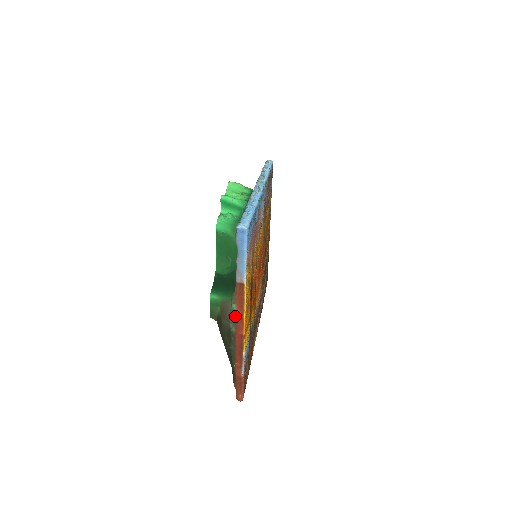
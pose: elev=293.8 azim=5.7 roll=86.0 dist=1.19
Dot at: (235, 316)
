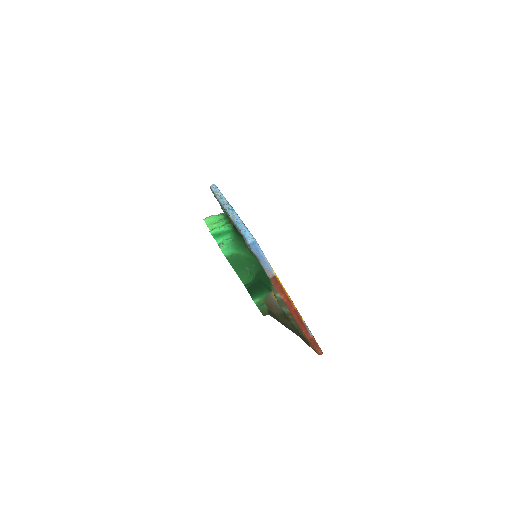
Dot at: (283, 301)
